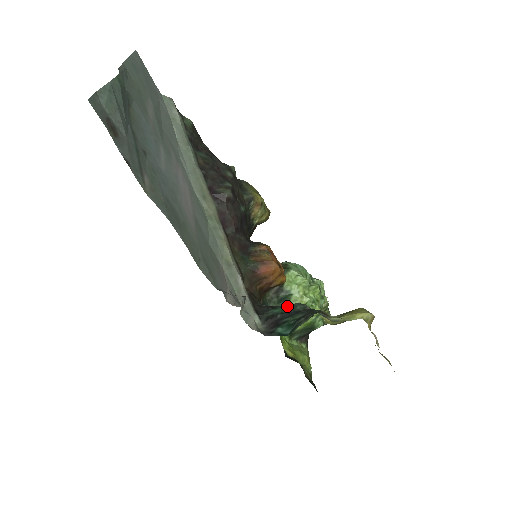
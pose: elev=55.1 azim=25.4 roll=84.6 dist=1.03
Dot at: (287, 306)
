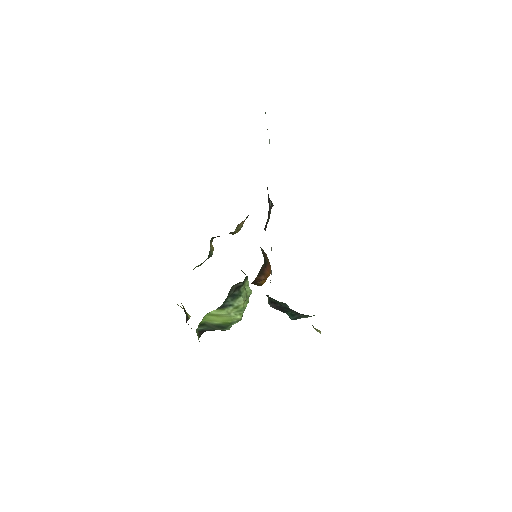
Dot at: (280, 302)
